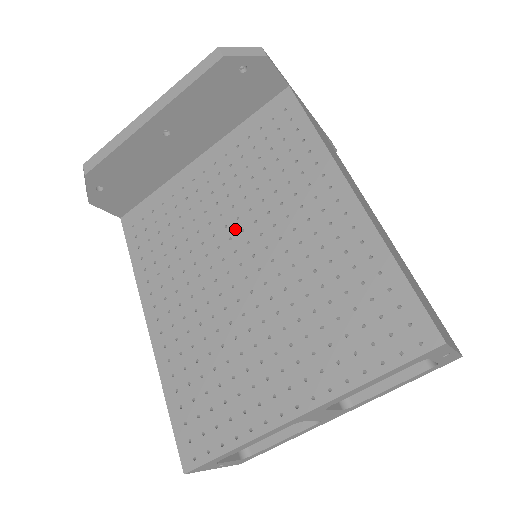
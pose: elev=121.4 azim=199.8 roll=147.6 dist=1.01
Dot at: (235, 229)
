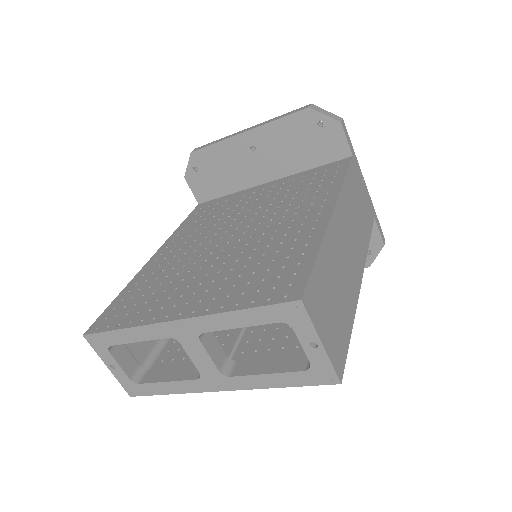
Dot at: (249, 218)
